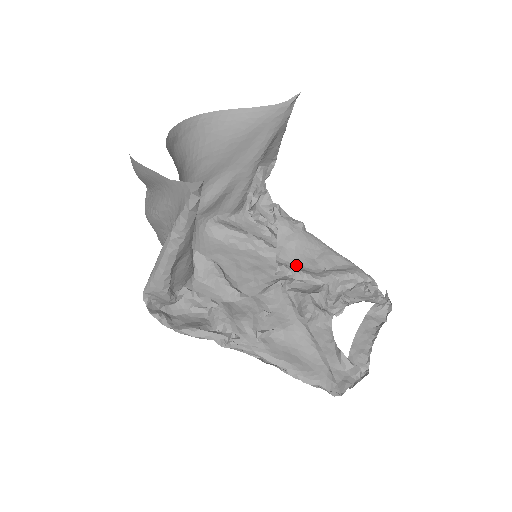
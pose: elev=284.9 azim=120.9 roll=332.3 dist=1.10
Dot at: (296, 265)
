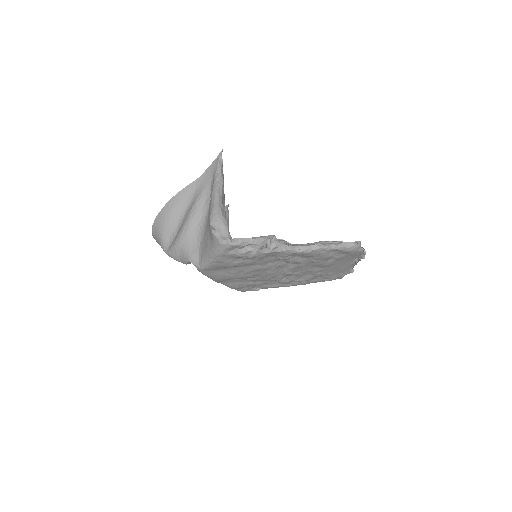
Dot at: occluded
